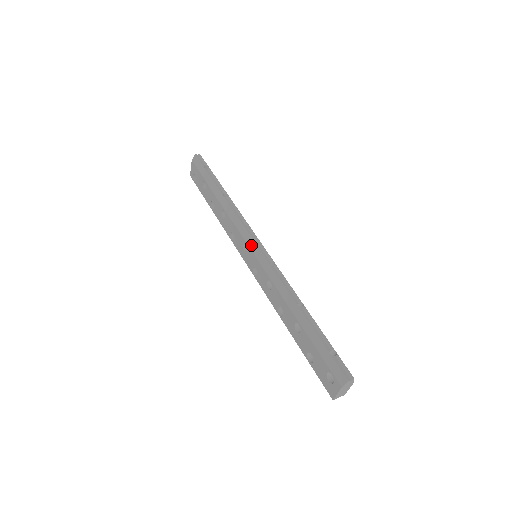
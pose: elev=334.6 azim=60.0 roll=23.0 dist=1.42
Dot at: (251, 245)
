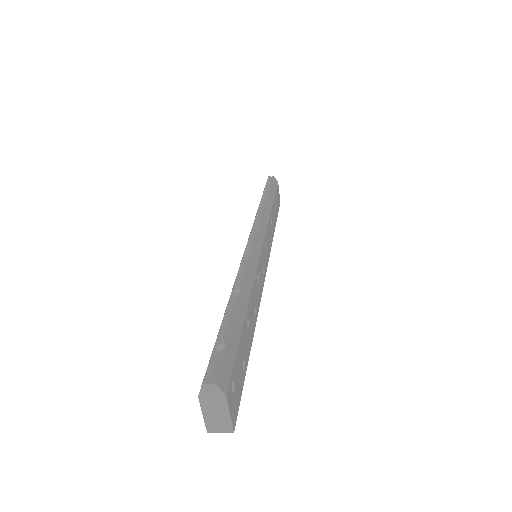
Dot at: occluded
